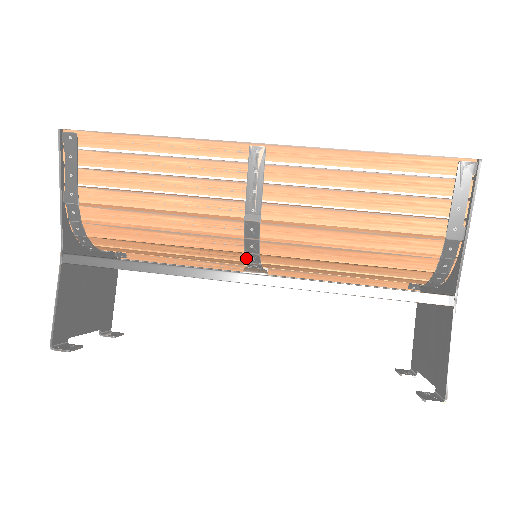
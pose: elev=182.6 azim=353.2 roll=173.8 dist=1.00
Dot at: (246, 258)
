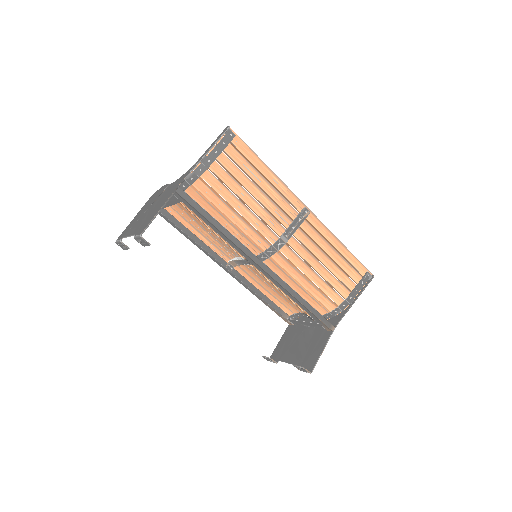
Dot at: (260, 255)
